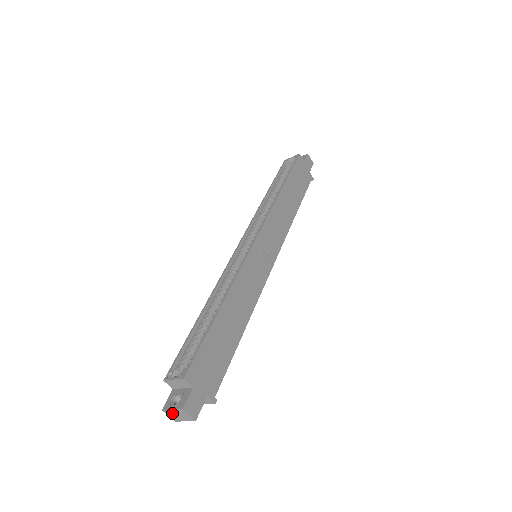
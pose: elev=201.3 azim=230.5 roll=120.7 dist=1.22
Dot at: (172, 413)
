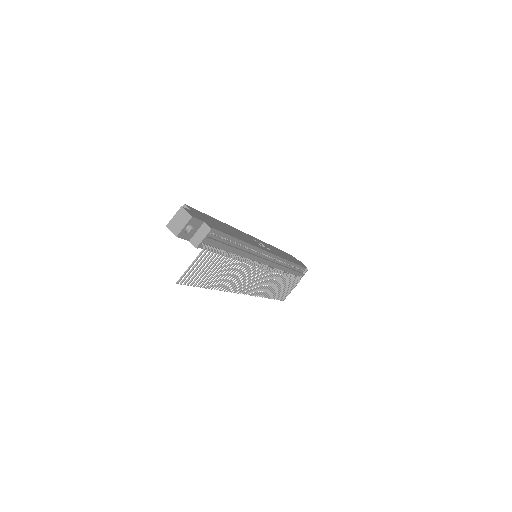
Dot at: (174, 223)
